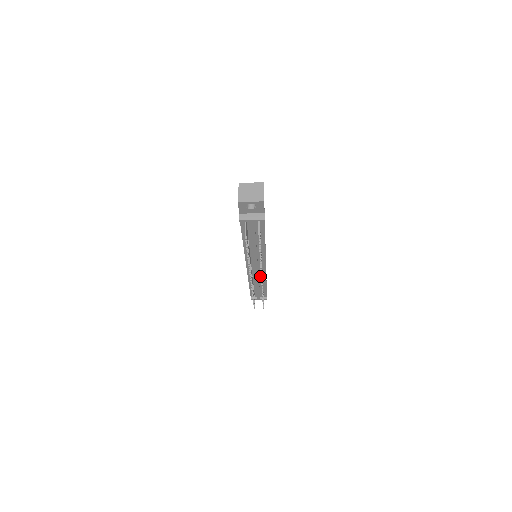
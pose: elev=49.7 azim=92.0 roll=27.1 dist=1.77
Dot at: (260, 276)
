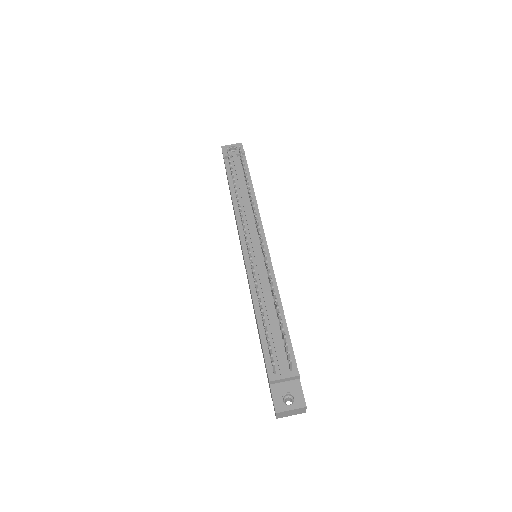
Dot at: (267, 280)
